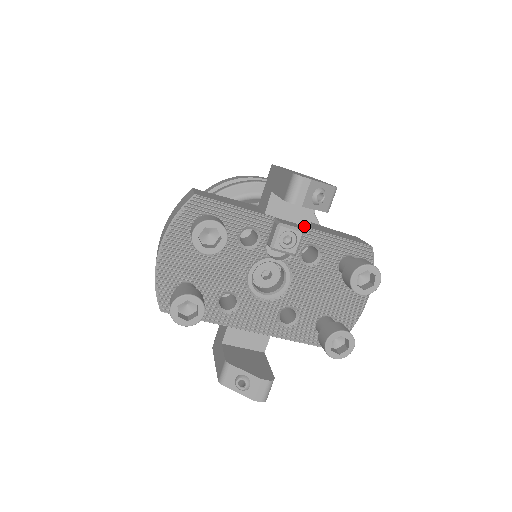
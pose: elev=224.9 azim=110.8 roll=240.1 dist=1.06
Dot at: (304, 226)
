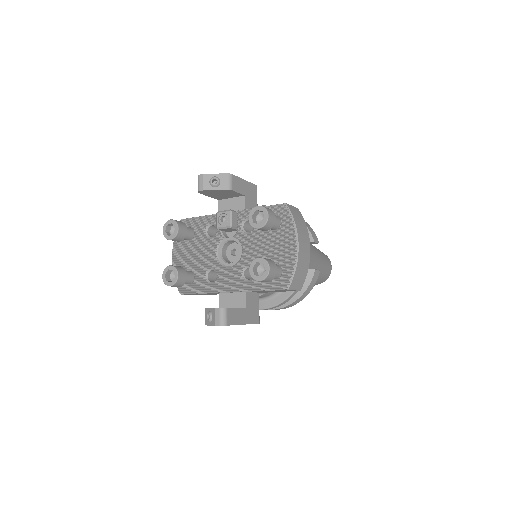
Dot at: (240, 210)
